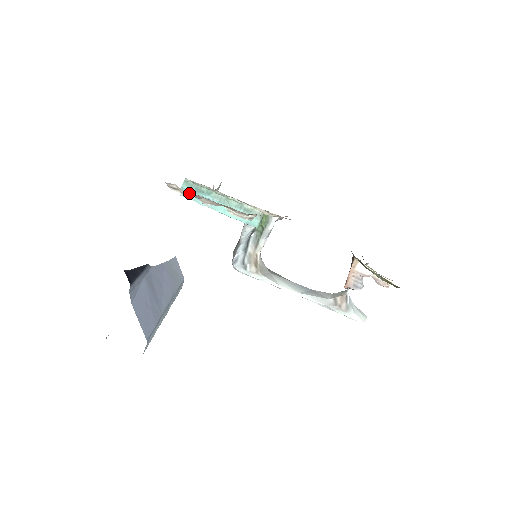
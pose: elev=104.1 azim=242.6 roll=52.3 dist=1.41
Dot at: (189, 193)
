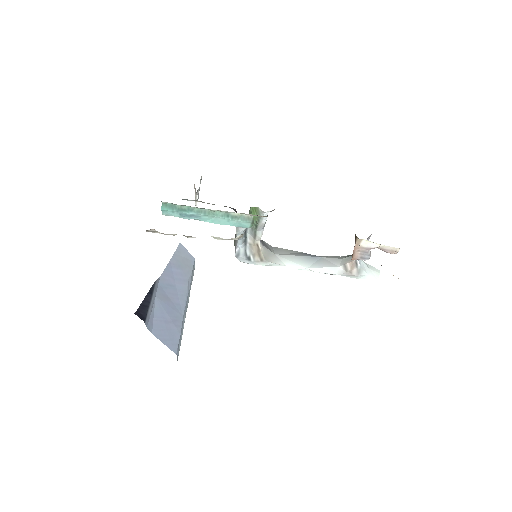
Dot at: occluded
